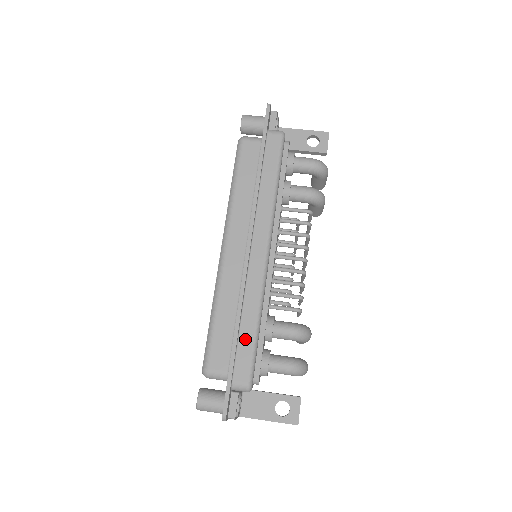
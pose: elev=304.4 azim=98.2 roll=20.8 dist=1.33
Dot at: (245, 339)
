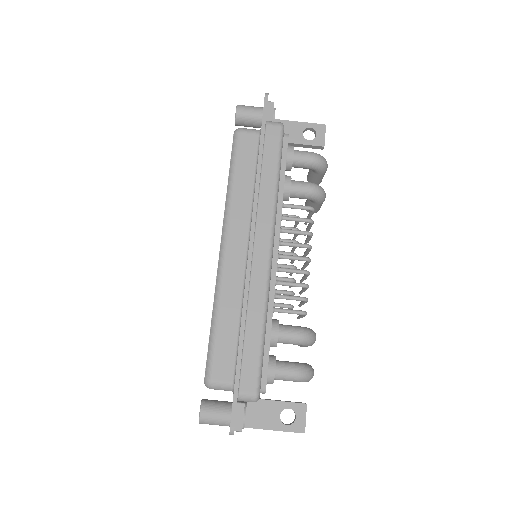
Dot at: (251, 346)
